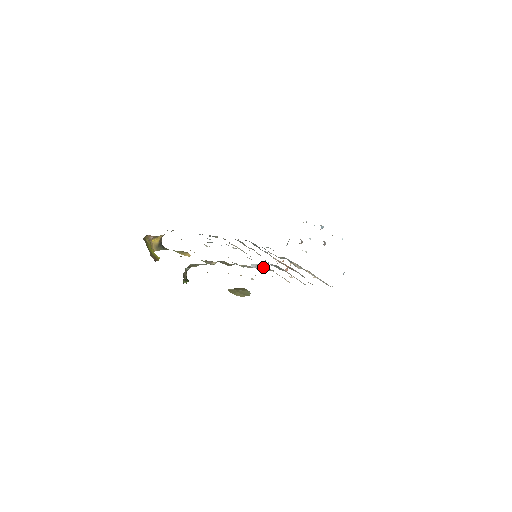
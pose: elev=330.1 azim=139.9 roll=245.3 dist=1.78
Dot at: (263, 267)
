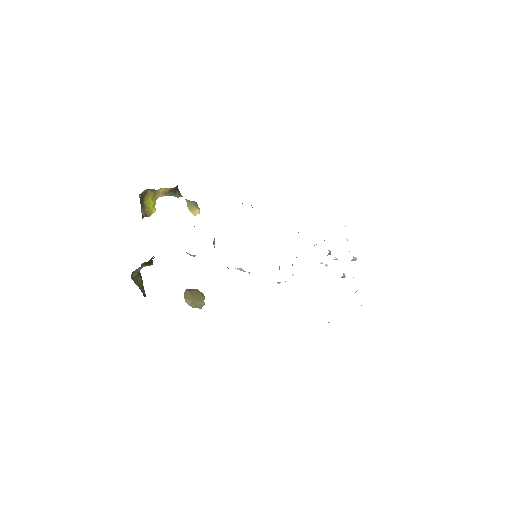
Dot at: occluded
